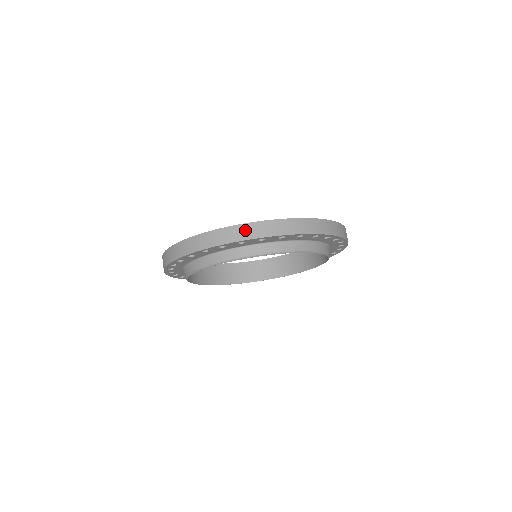
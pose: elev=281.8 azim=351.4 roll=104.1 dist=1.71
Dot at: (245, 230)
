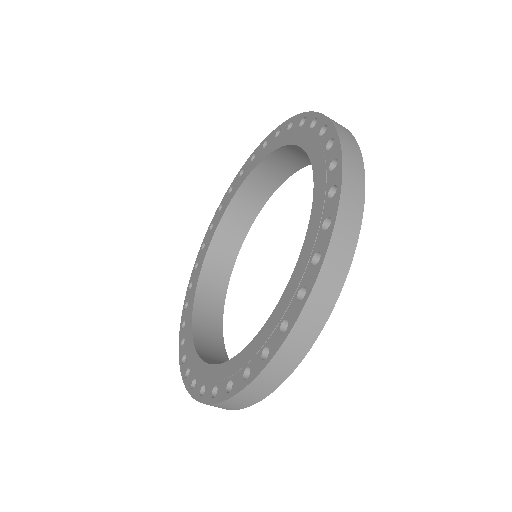
Dot at: occluded
